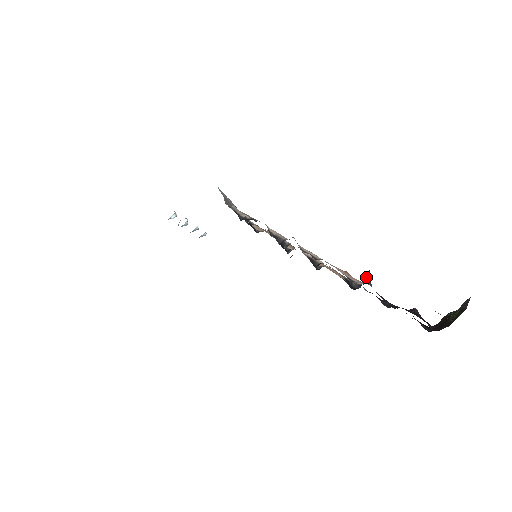
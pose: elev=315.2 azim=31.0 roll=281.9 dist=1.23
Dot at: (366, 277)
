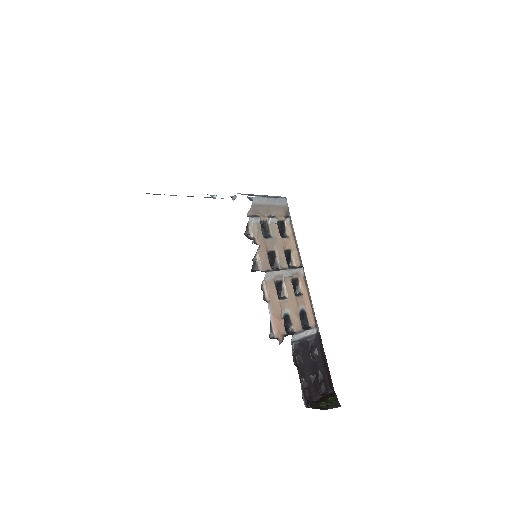
Dot at: (286, 335)
